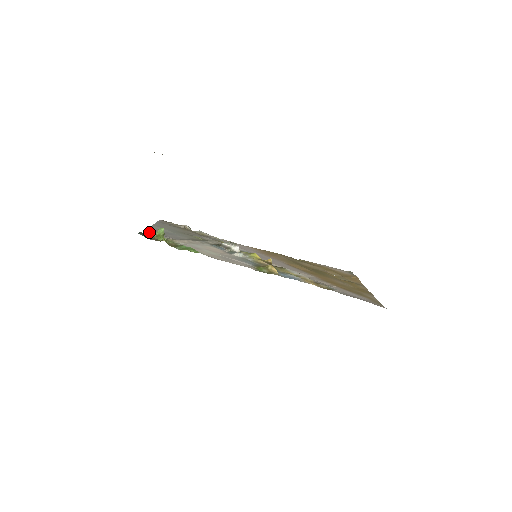
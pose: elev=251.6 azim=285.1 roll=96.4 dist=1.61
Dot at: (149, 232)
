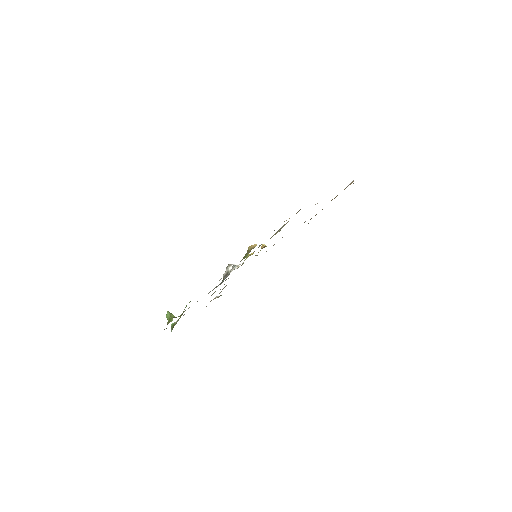
Dot at: (172, 326)
